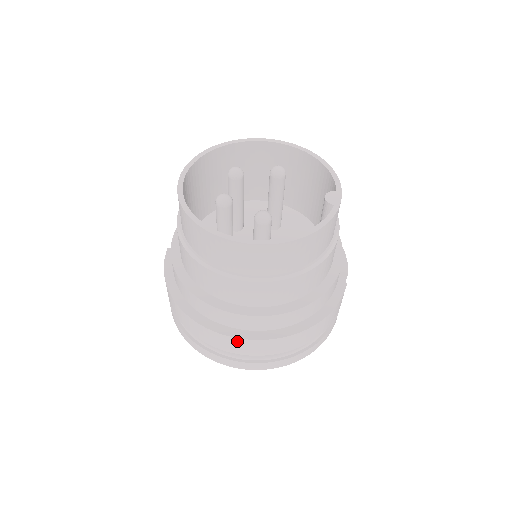
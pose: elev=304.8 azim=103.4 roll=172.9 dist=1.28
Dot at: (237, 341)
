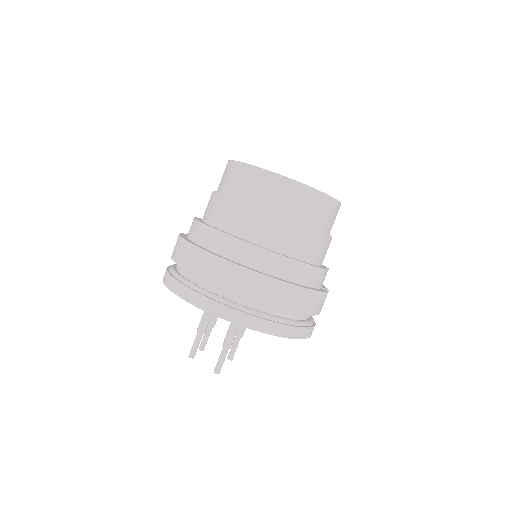
Dot at: (239, 271)
